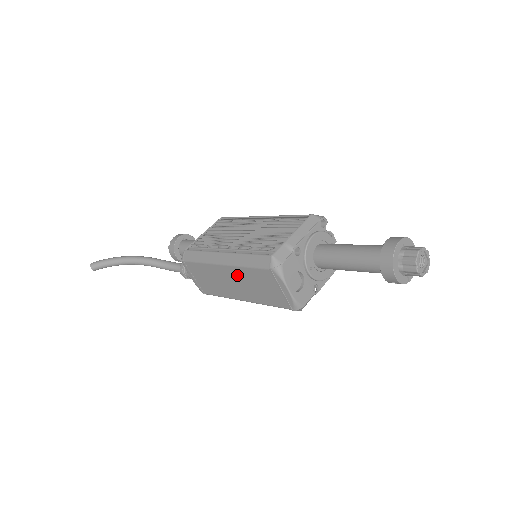
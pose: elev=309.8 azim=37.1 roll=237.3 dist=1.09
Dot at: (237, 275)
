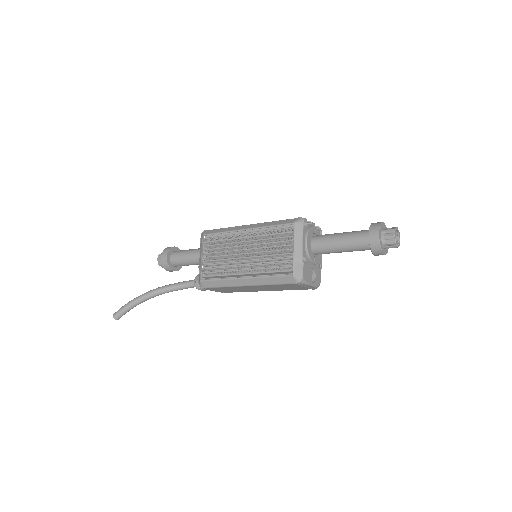
Dot at: (263, 287)
